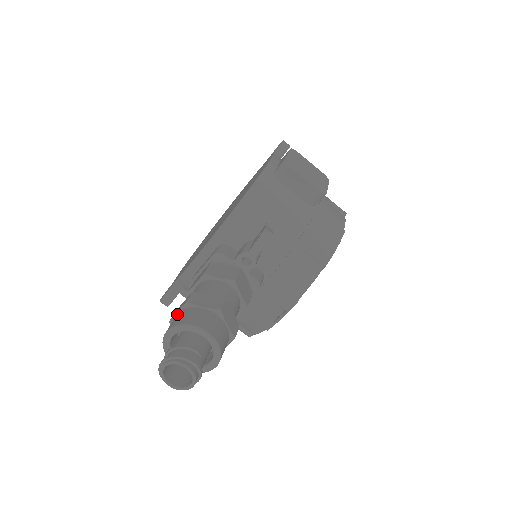
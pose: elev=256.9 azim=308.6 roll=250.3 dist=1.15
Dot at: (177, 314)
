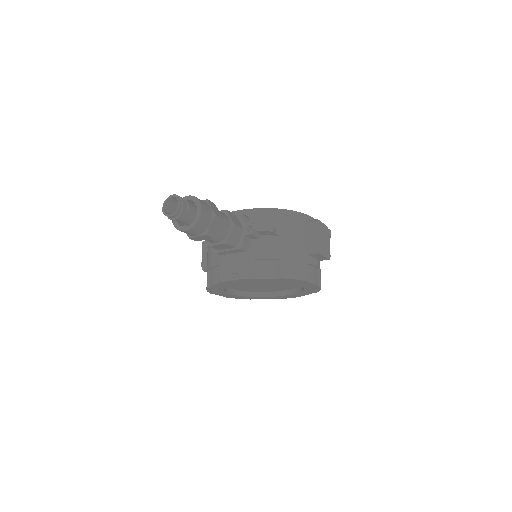
Dot at: occluded
